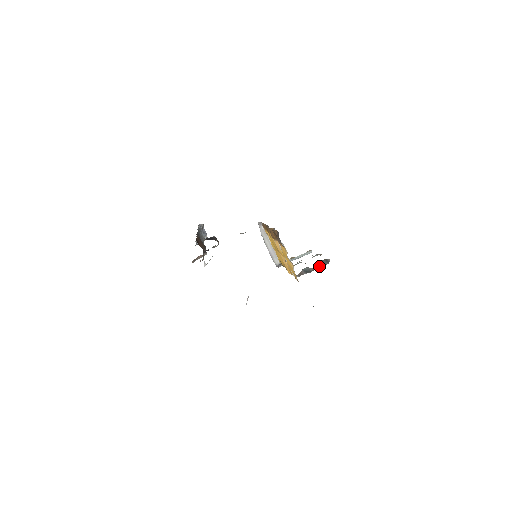
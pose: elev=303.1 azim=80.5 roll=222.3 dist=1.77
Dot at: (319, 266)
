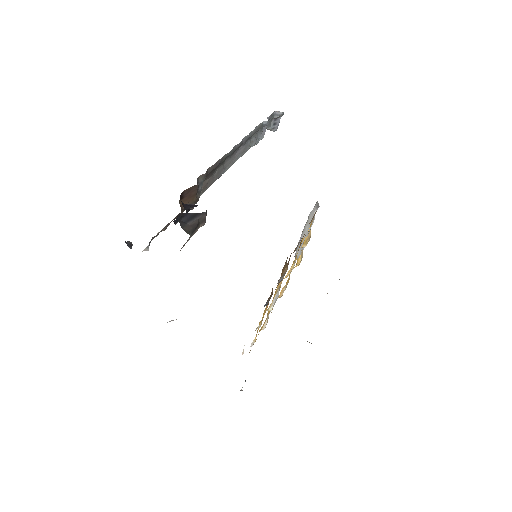
Dot at: occluded
